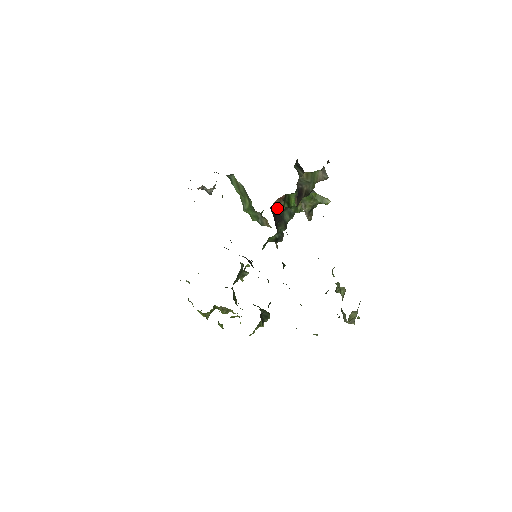
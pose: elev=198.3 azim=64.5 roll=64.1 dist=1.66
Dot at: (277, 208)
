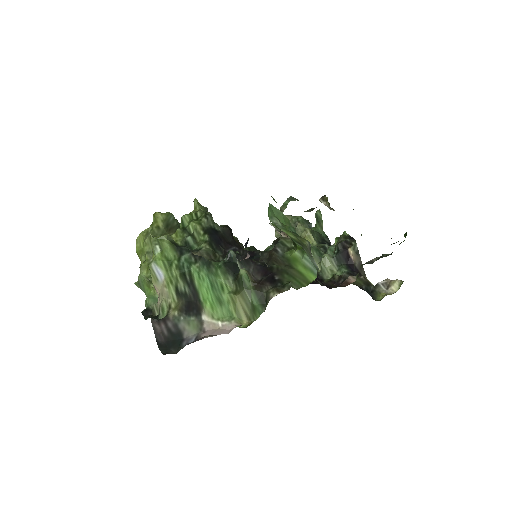
Dot at: occluded
